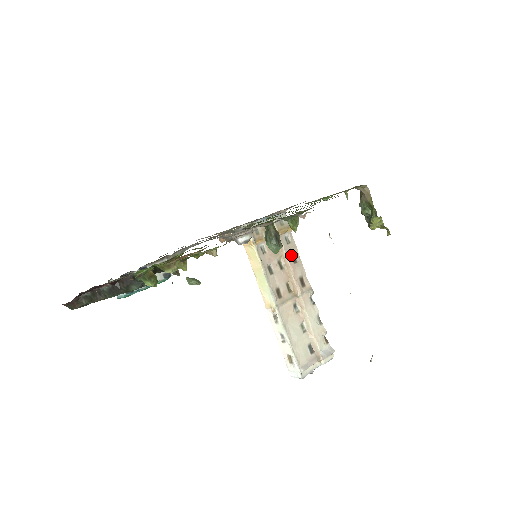
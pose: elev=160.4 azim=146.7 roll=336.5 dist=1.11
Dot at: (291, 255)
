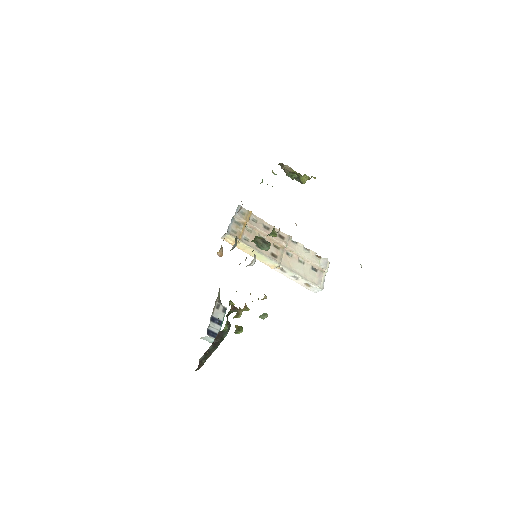
Dot at: (263, 227)
